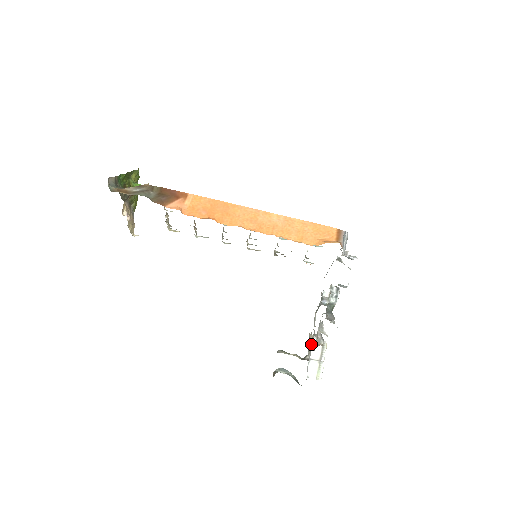
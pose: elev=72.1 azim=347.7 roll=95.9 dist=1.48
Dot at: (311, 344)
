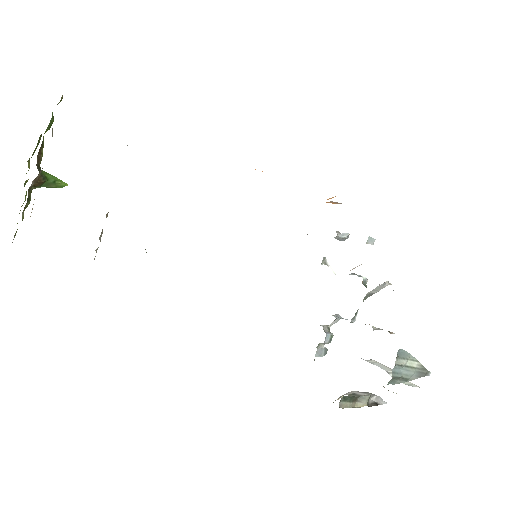
Dot at: occluded
